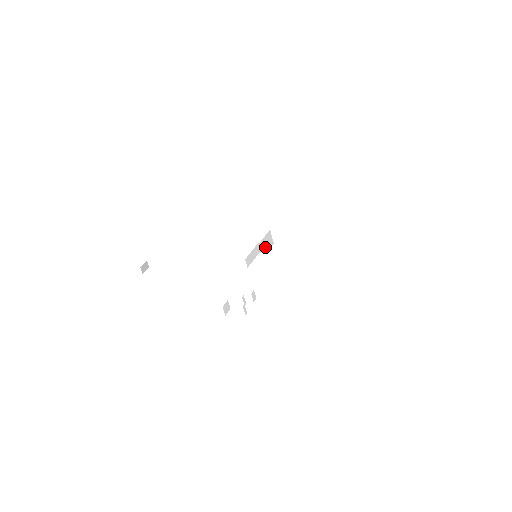
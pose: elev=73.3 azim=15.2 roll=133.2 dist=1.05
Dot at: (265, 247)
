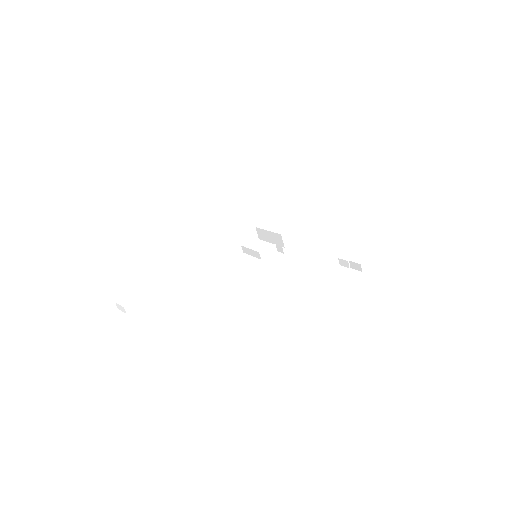
Dot at: (248, 250)
